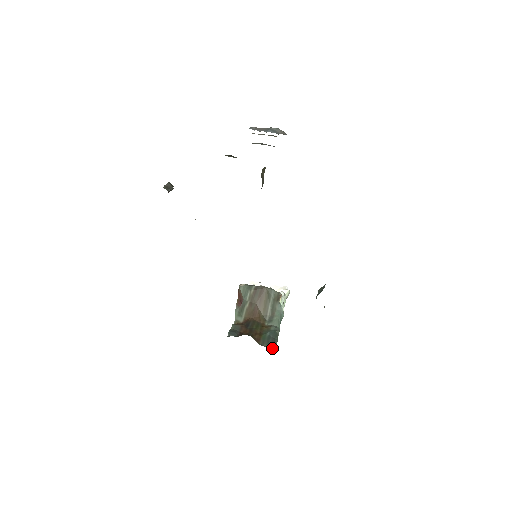
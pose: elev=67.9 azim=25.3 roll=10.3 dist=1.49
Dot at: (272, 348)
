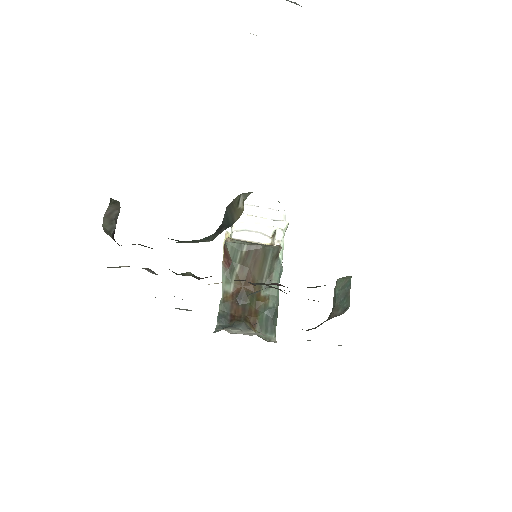
Dot at: (272, 339)
